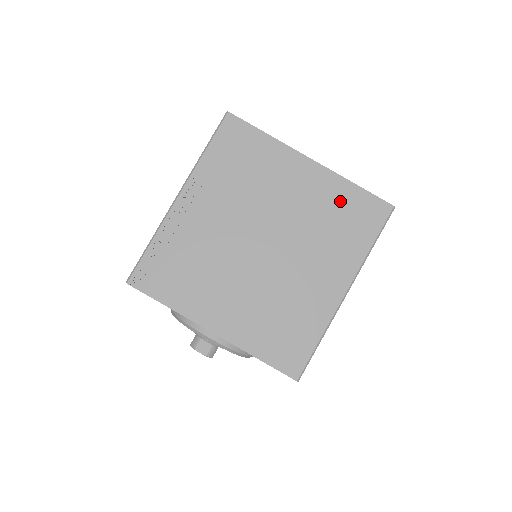
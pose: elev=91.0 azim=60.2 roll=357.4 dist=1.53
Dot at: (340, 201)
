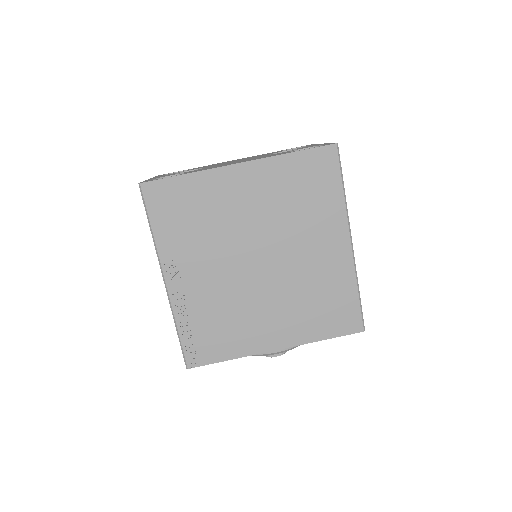
Dot at: (290, 177)
